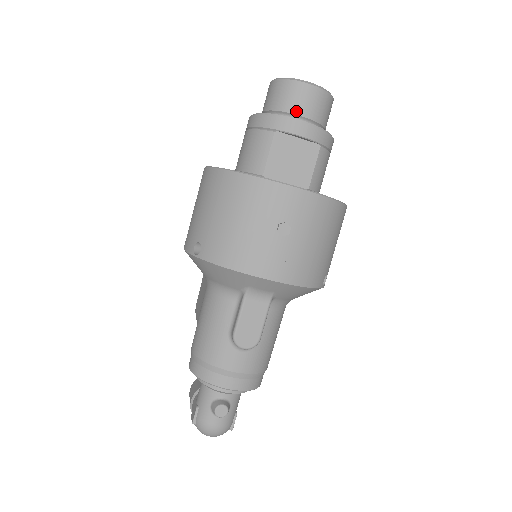
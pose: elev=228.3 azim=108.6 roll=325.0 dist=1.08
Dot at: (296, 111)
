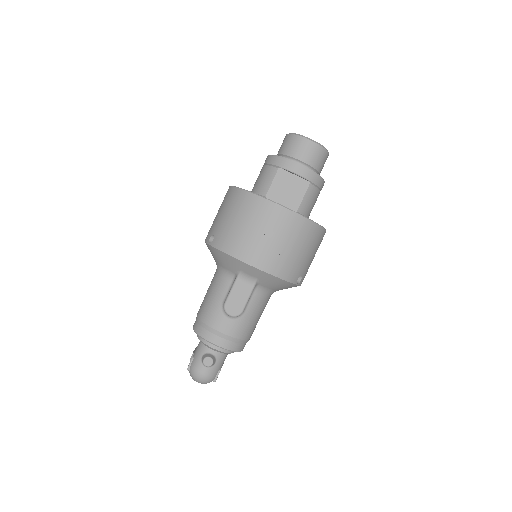
Dot at: (297, 156)
